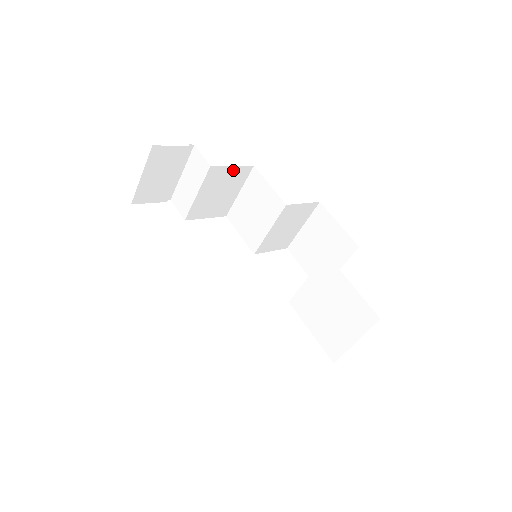
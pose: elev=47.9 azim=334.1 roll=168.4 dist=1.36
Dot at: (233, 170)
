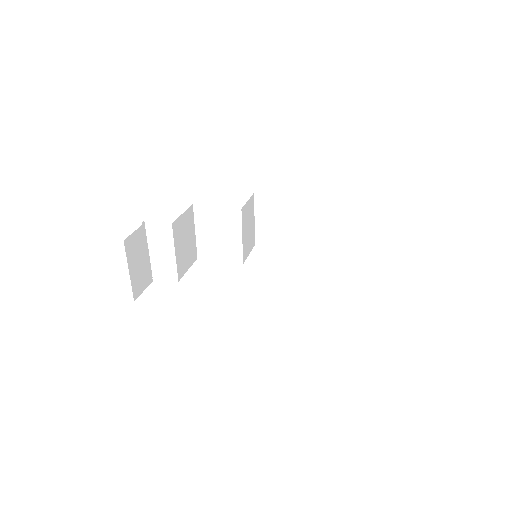
Dot at: (184, 217)
